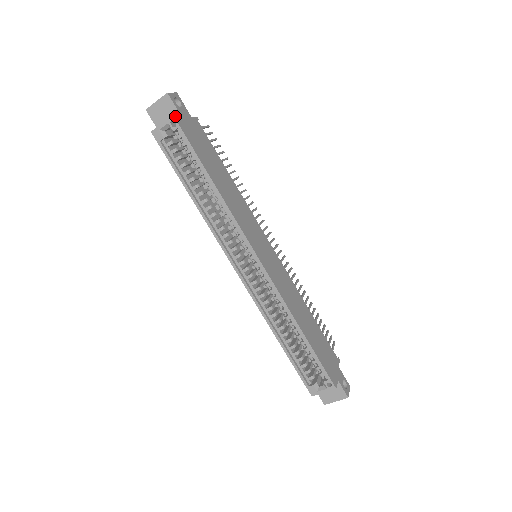
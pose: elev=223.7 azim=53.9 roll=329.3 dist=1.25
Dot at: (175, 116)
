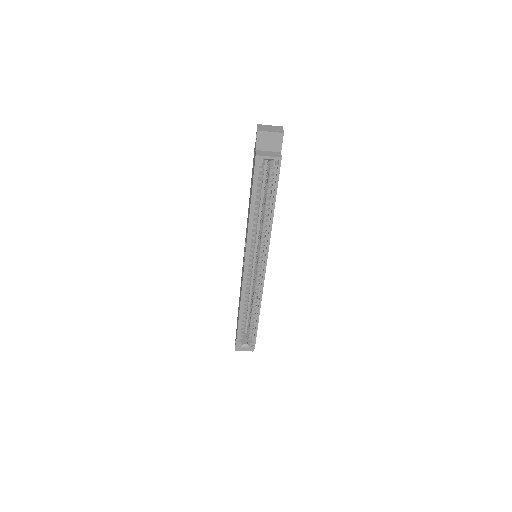
Dot at: (281, 157)
